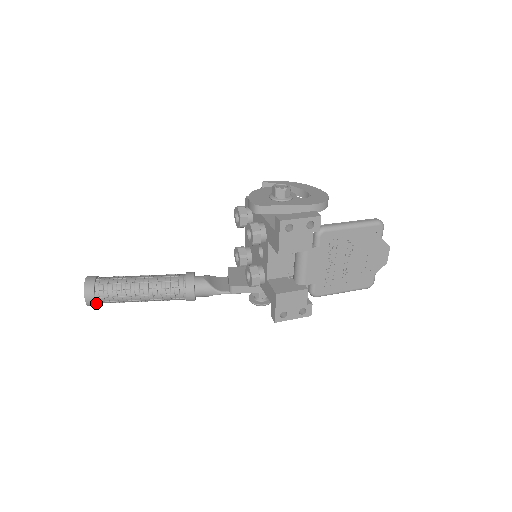
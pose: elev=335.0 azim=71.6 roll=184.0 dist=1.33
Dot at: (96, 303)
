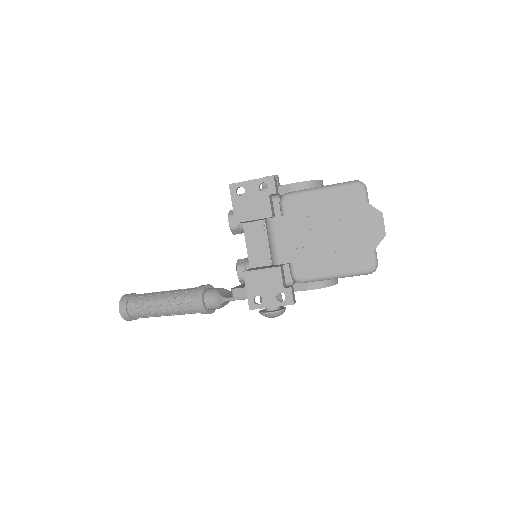
Dot at: (128, 315)
